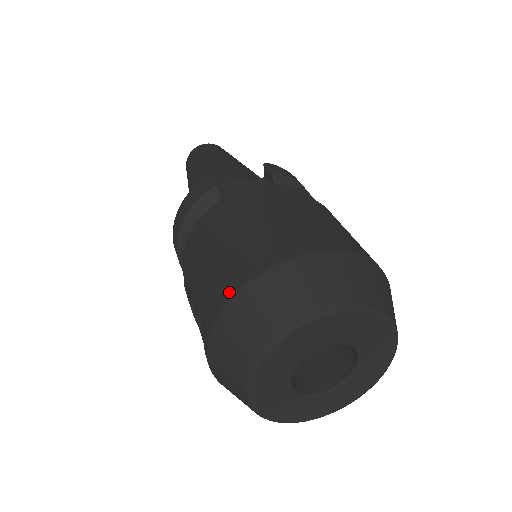
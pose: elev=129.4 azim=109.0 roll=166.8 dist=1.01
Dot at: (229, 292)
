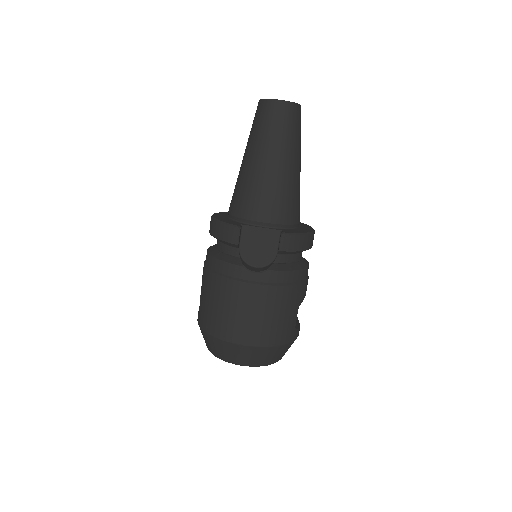
Dot at: (209, 330)
